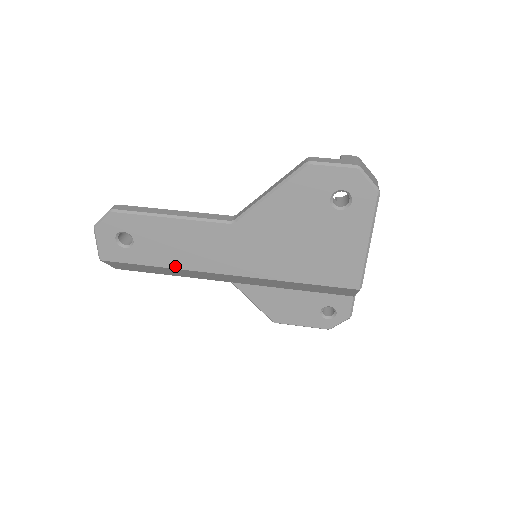
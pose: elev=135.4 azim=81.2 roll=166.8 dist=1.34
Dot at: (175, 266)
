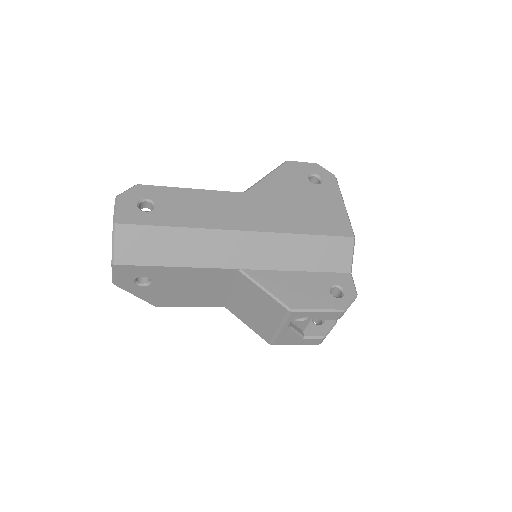
Dot at: (195, 226)
